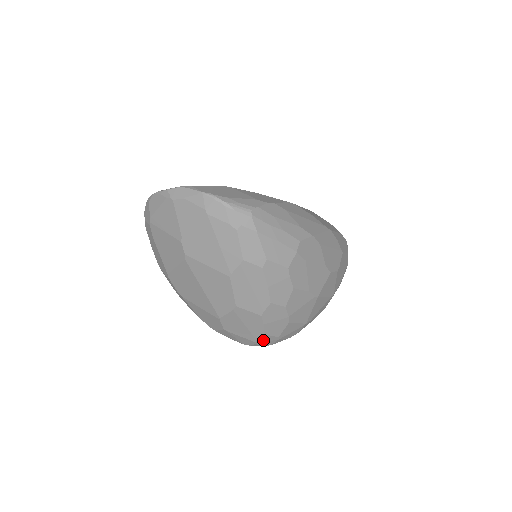
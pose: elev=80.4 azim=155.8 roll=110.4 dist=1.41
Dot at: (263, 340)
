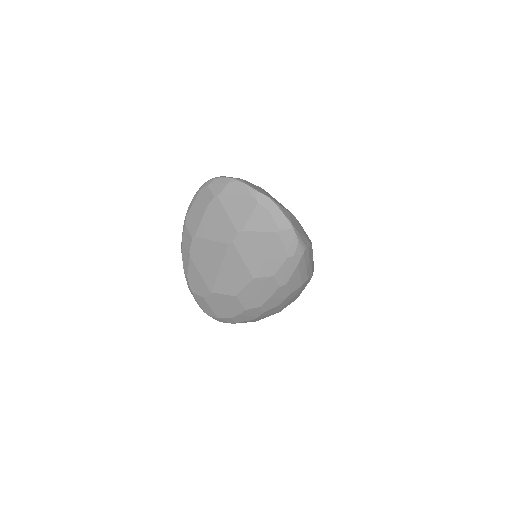
Dot at: (224, 319)
